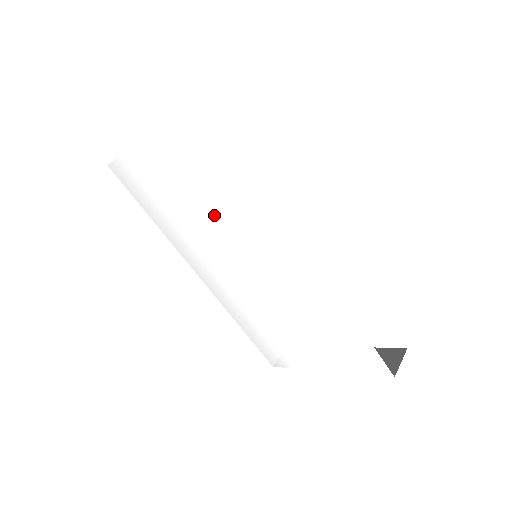
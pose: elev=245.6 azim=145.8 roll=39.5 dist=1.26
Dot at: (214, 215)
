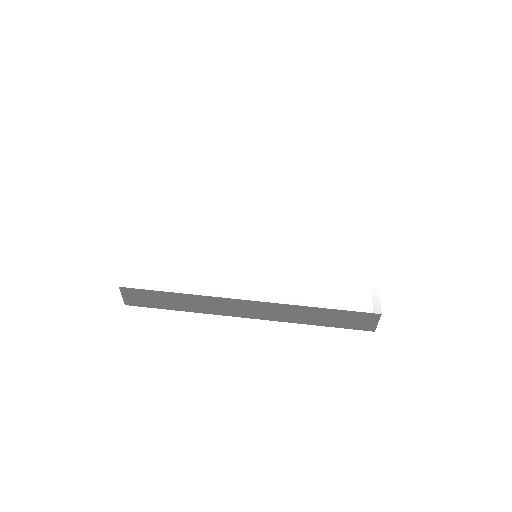
Dot at: (209, 236)
